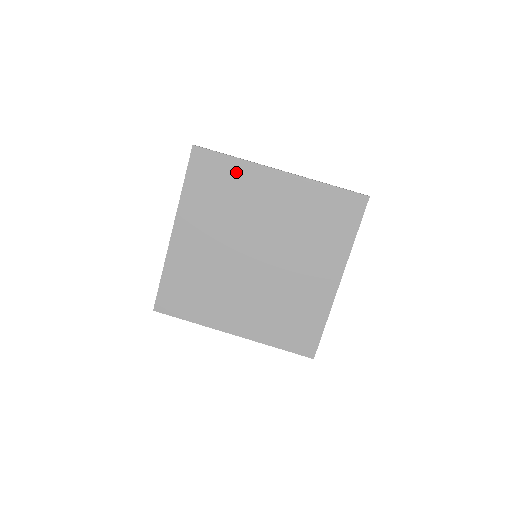
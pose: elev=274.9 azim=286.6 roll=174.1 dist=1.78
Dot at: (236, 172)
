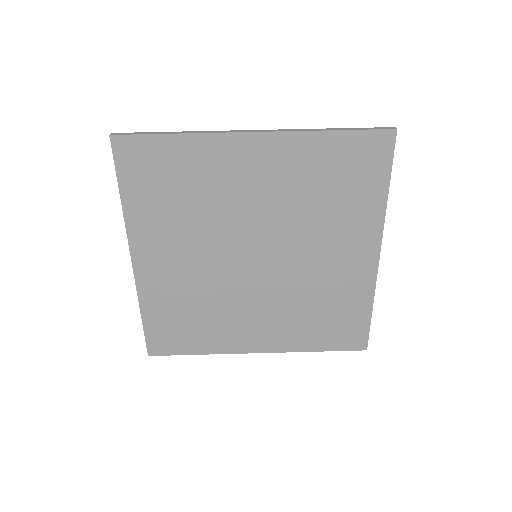
Dot at: (189, 155)
